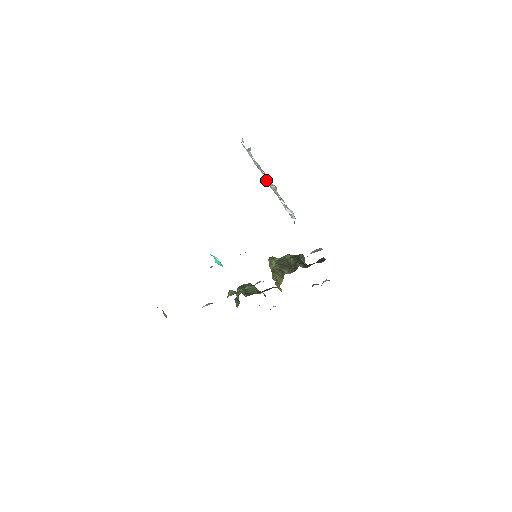
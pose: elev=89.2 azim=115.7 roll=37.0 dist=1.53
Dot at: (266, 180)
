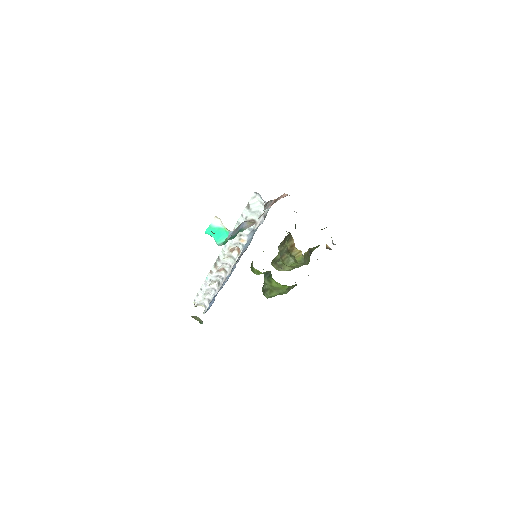
Dot at: (226, 252)
